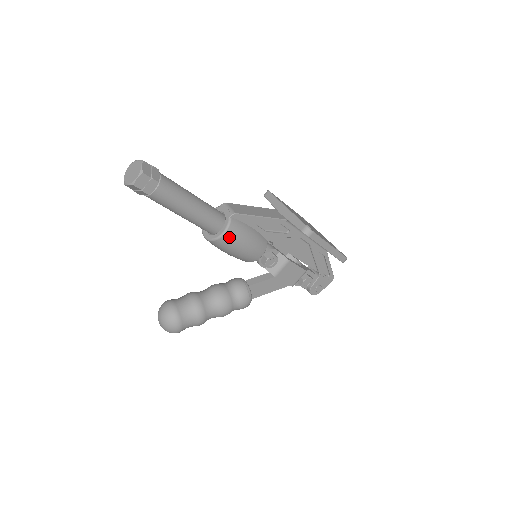
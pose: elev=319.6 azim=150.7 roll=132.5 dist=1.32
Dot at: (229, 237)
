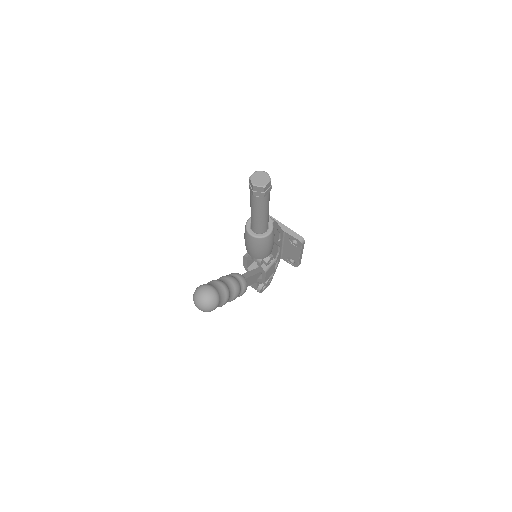
Dot at: (270, 237)
